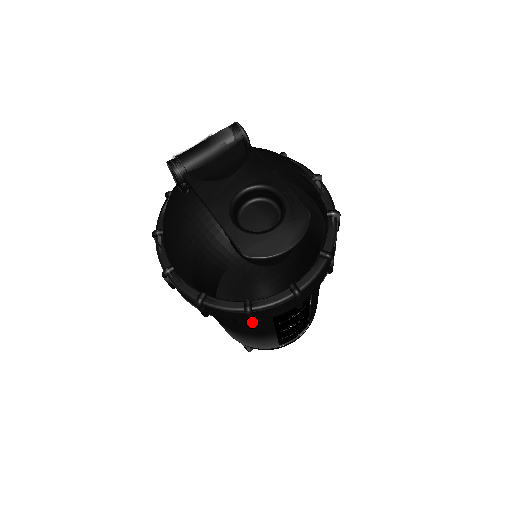
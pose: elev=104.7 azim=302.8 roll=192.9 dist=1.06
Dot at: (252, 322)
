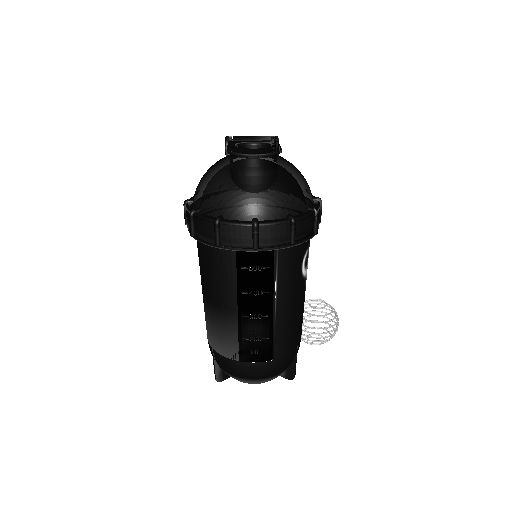
Dot at: (217, 239)
